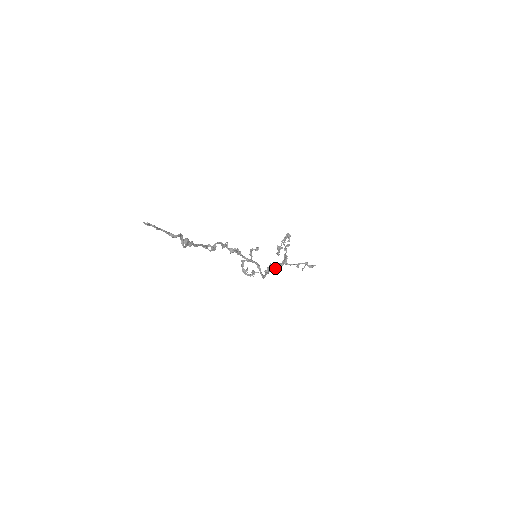
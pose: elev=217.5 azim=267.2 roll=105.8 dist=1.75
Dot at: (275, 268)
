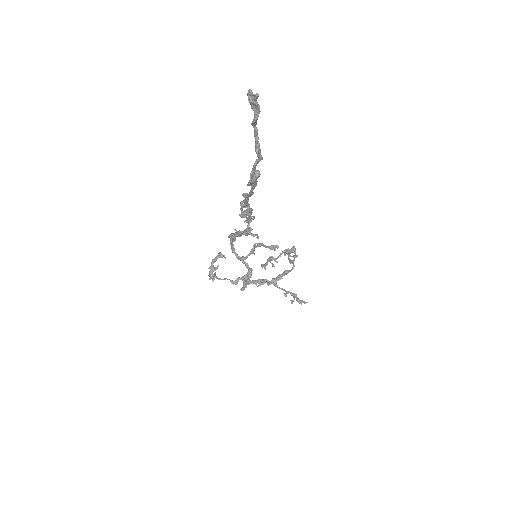
Dot at: (256, 283)
